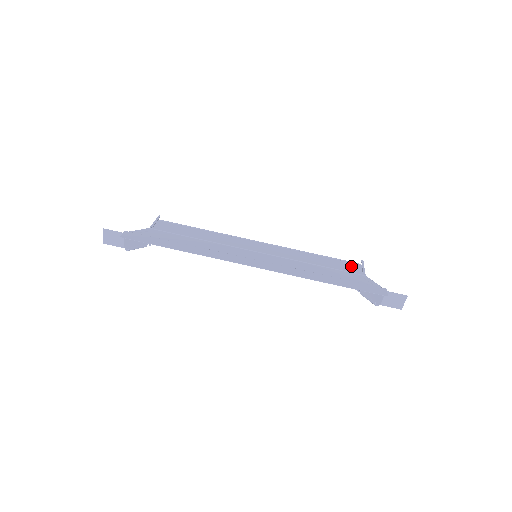
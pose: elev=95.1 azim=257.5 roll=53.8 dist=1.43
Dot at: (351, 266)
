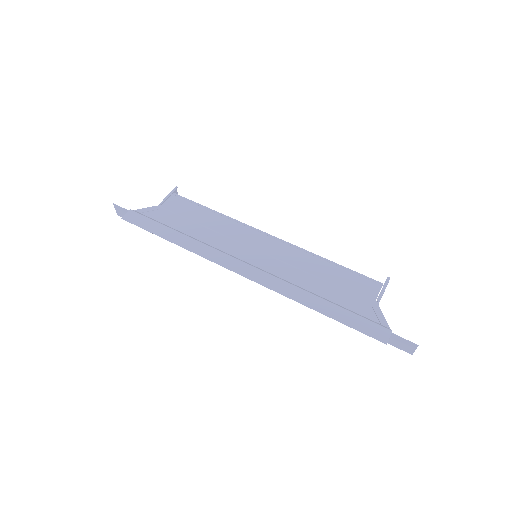
Dot at: (367, 286)
